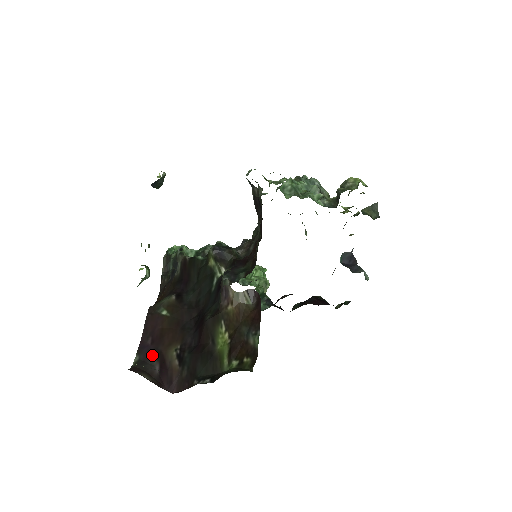
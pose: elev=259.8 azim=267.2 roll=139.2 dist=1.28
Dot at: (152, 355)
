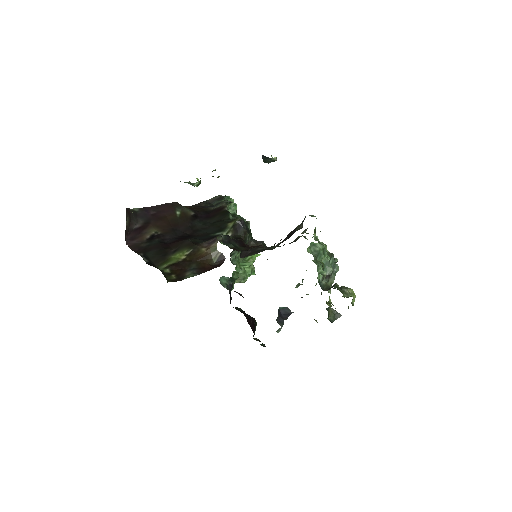
Dot at: (144, 218)
